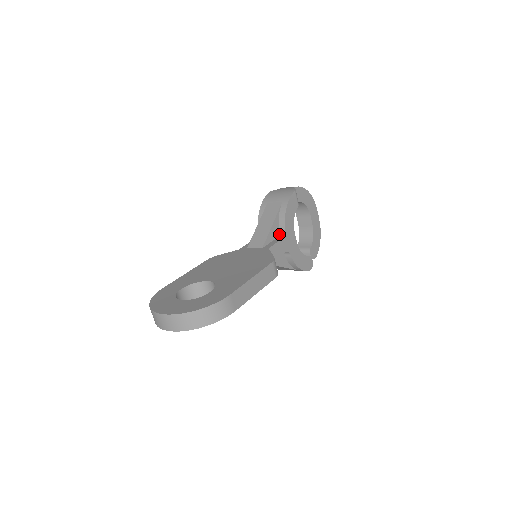
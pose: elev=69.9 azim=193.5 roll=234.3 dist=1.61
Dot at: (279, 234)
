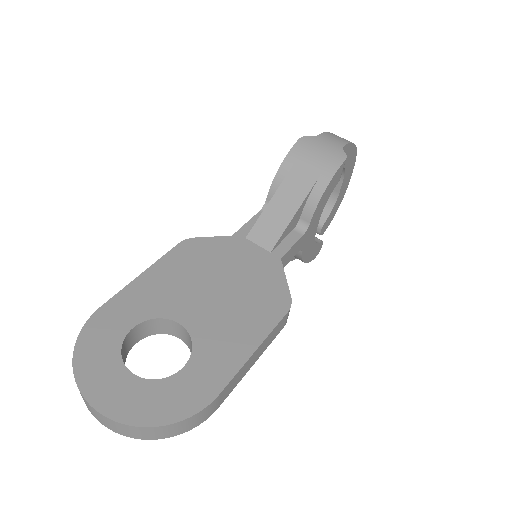
Dot at: (298, 224)
